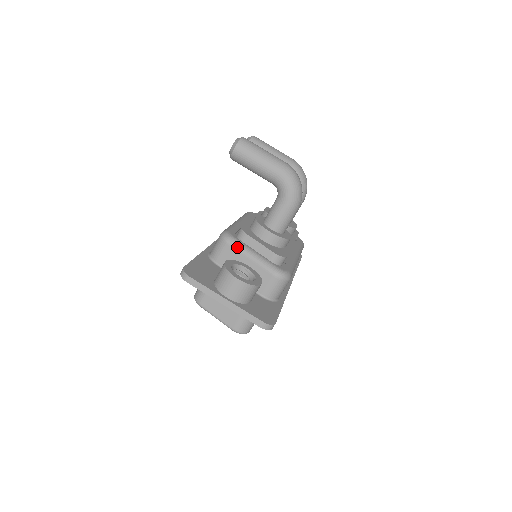
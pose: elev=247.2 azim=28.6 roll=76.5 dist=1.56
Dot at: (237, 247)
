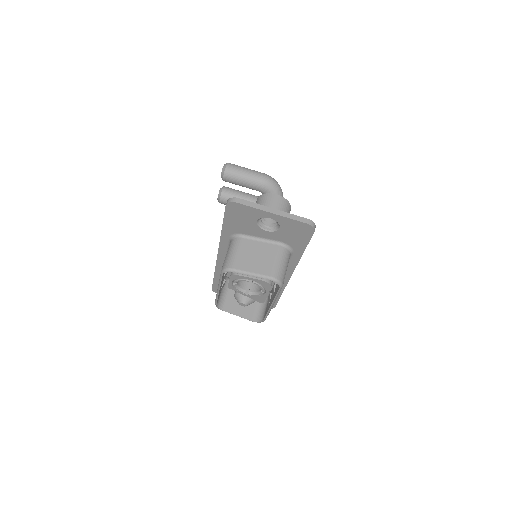
Dot at: occluded
